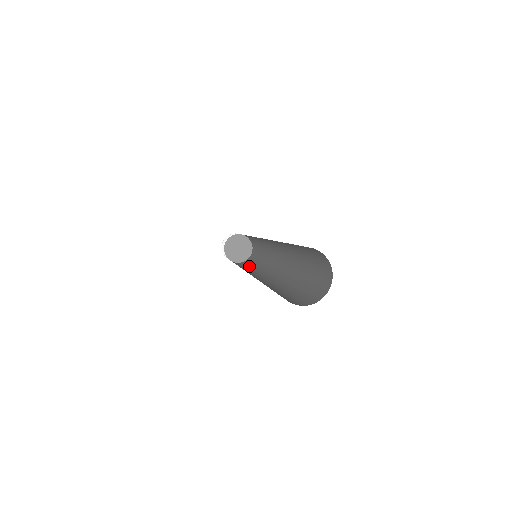
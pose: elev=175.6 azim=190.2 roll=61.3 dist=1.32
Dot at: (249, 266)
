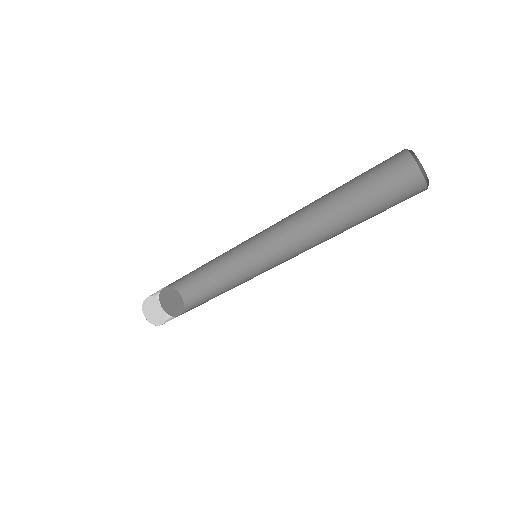
Dot at: (216, 296)
